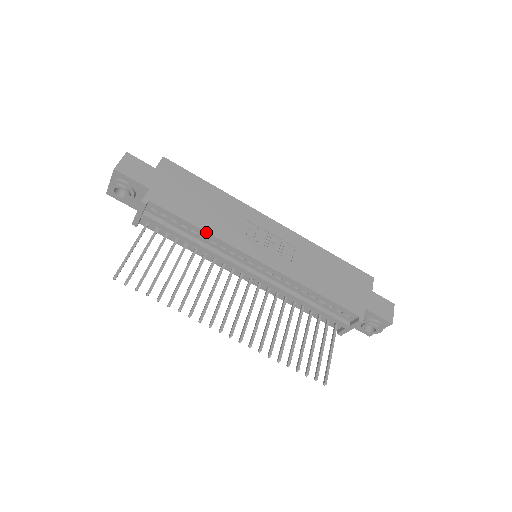
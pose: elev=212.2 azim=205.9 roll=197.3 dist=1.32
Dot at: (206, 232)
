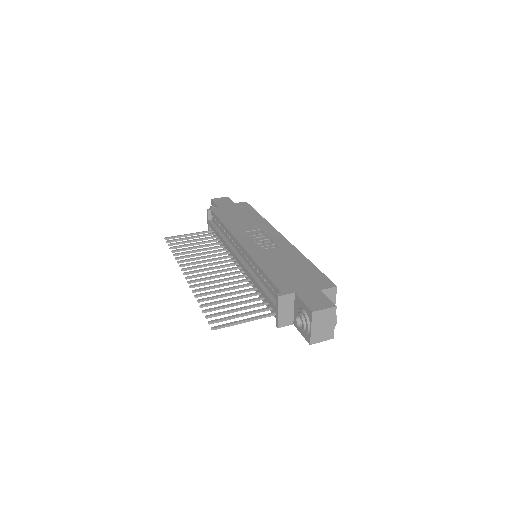
Dot at: (225, 225)
